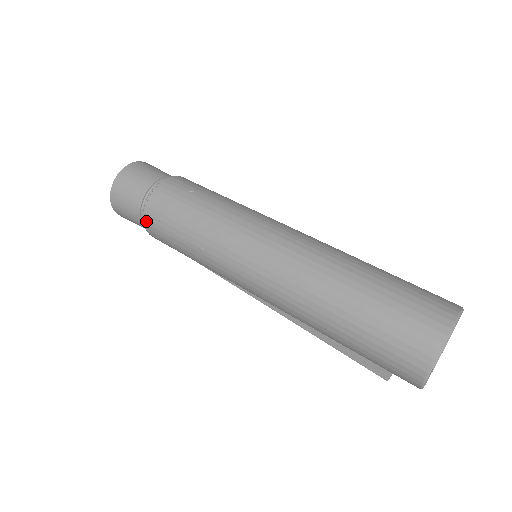
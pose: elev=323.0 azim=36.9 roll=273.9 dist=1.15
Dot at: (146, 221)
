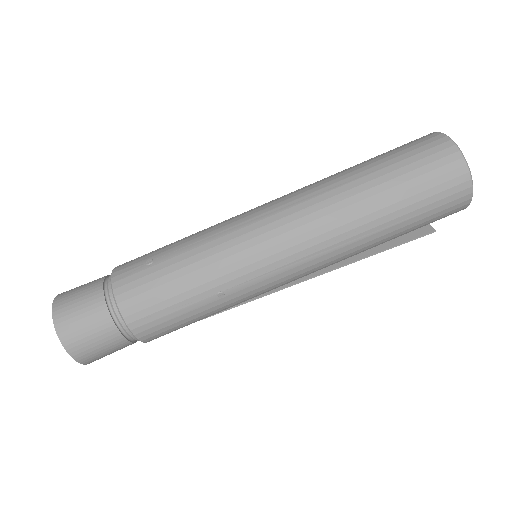
Dot at: (136, 331)
